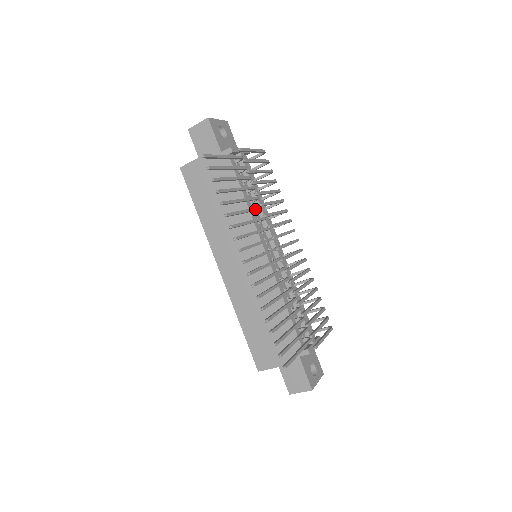
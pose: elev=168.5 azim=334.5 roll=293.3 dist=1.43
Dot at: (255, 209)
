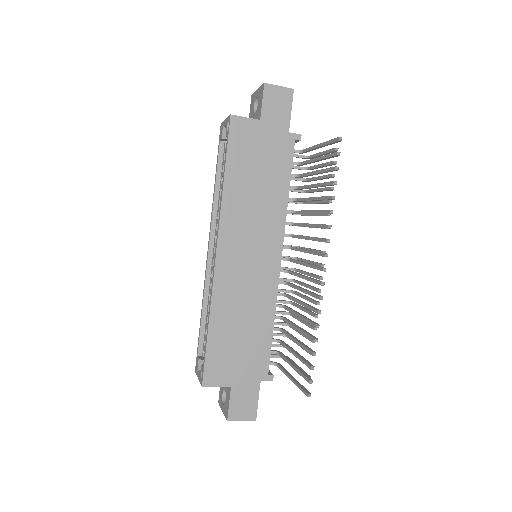
Dot at: occluded
